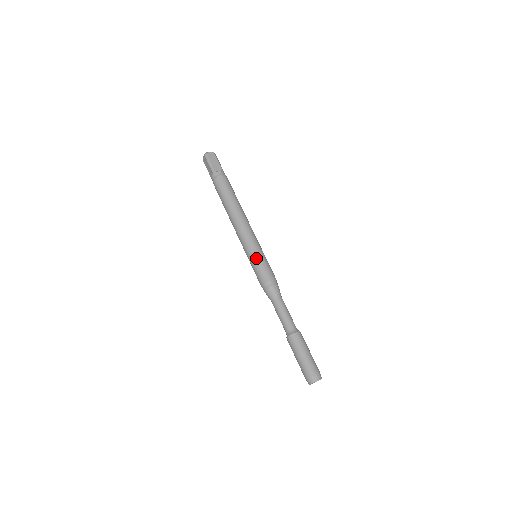
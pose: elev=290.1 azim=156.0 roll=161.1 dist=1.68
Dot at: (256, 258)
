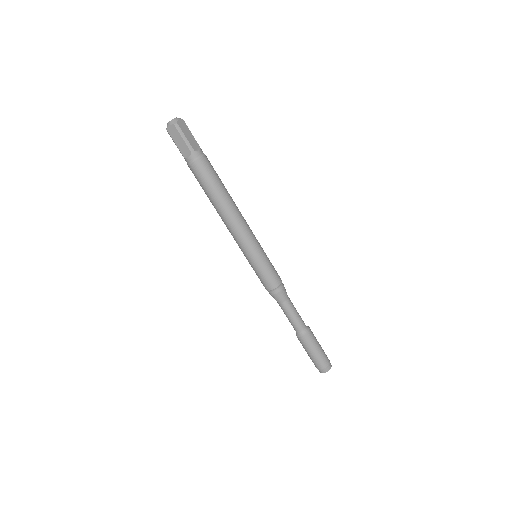
Dot at: (263, 261)
